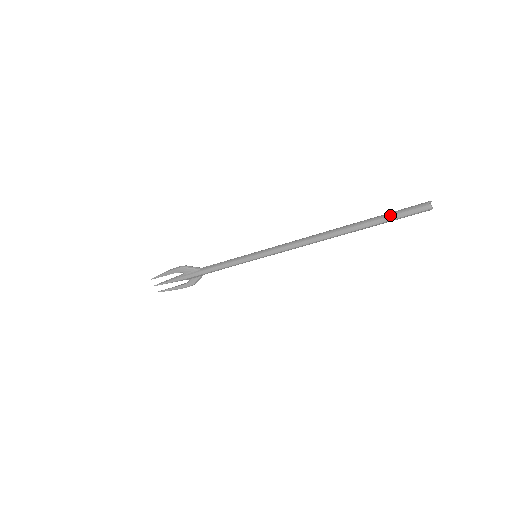
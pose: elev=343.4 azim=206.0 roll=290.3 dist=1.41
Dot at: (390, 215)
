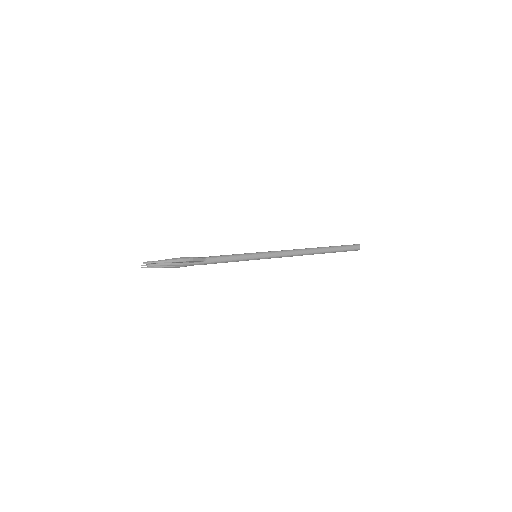
Dot at: (343, 250)
